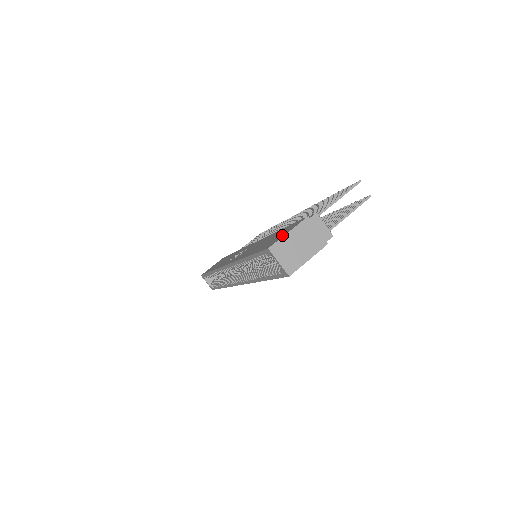
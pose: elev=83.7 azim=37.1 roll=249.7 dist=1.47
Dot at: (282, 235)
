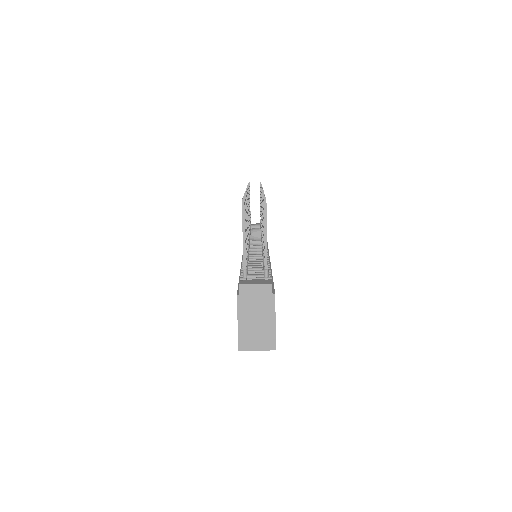
Dot at: occluded
